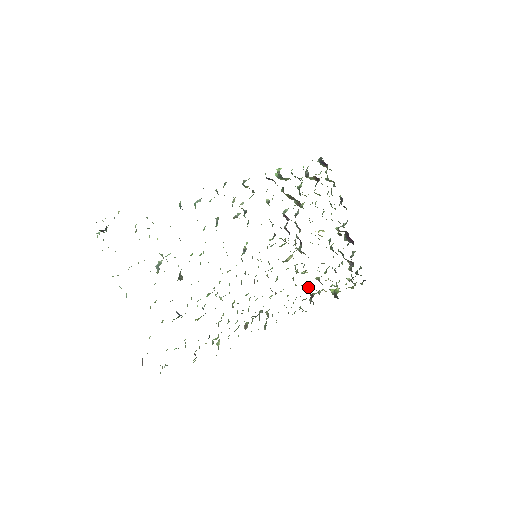
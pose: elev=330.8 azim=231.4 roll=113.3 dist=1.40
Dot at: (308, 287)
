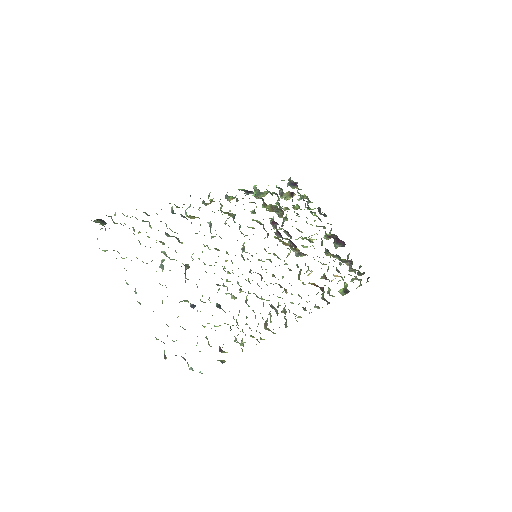
Dot at: occluded
